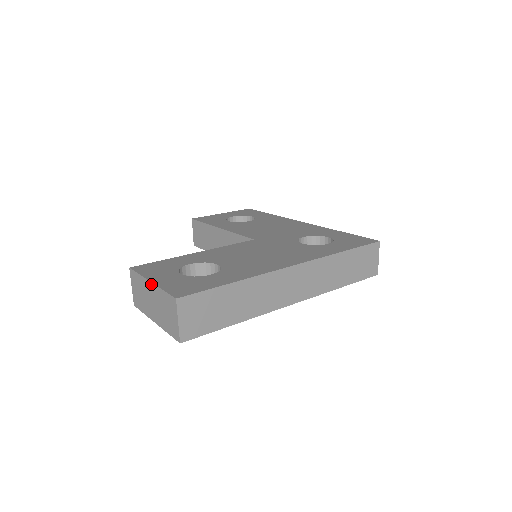
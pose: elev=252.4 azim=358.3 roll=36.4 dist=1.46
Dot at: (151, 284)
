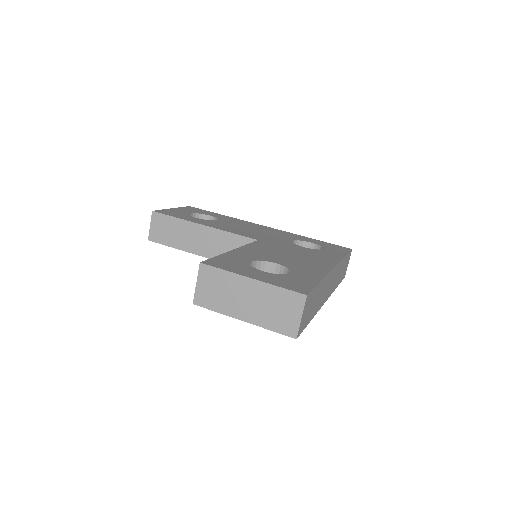
Dot at: (253, 281)
